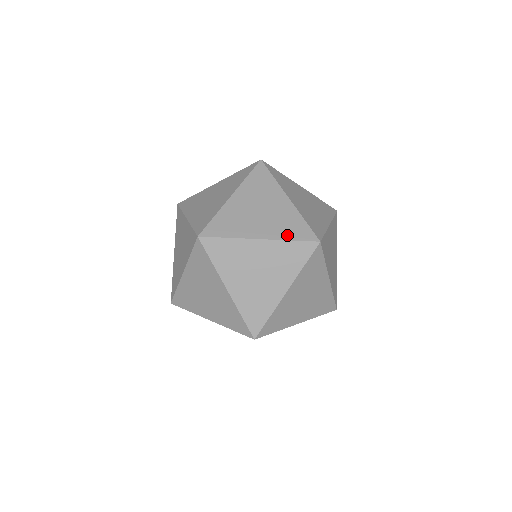
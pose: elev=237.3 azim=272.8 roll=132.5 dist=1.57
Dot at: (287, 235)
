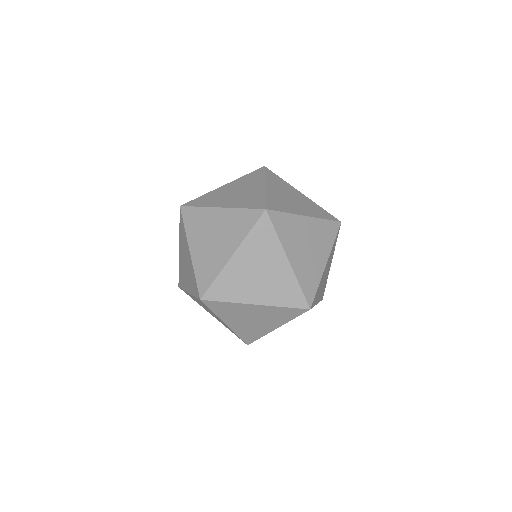
Dot at: (281, 302)
